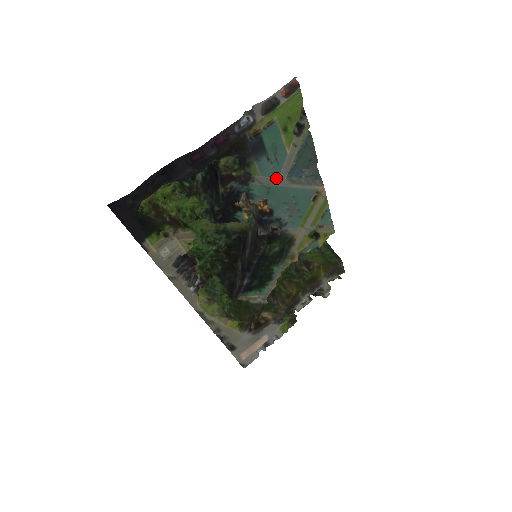
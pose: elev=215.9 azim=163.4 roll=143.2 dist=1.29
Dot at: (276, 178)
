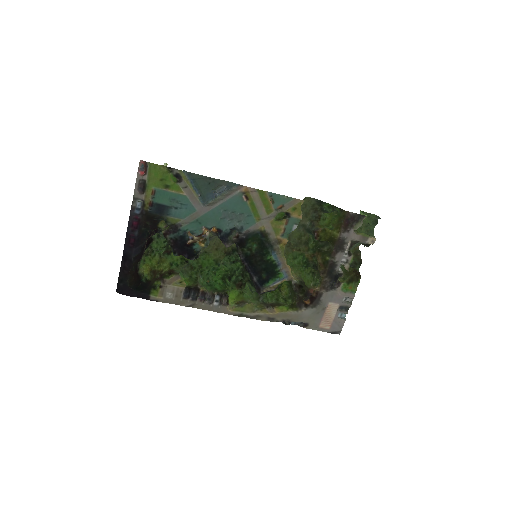
Dot at: (195, 212)
